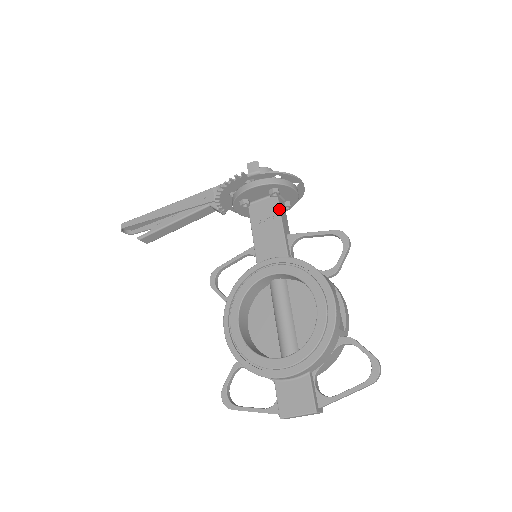
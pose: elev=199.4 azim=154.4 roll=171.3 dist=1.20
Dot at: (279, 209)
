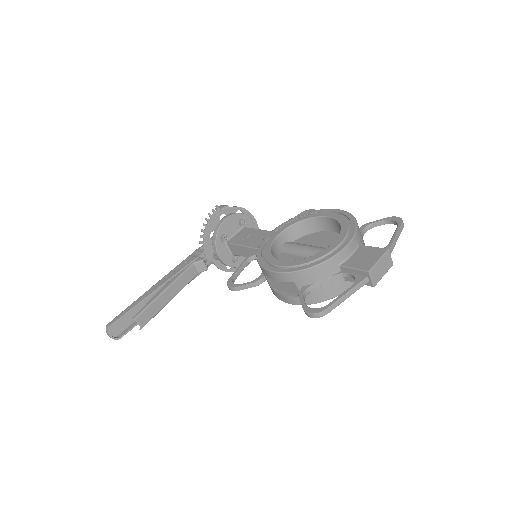
Dot at: (253, 228)
